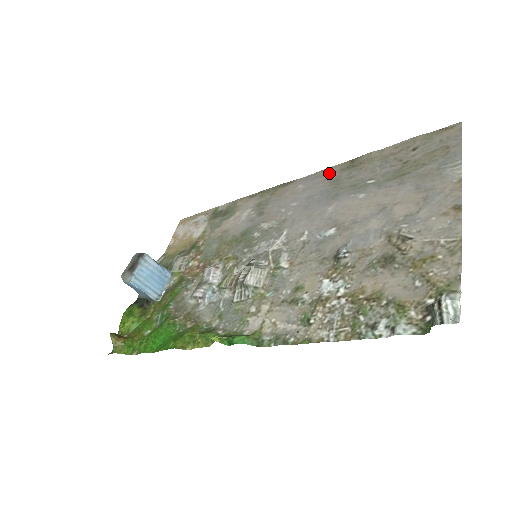
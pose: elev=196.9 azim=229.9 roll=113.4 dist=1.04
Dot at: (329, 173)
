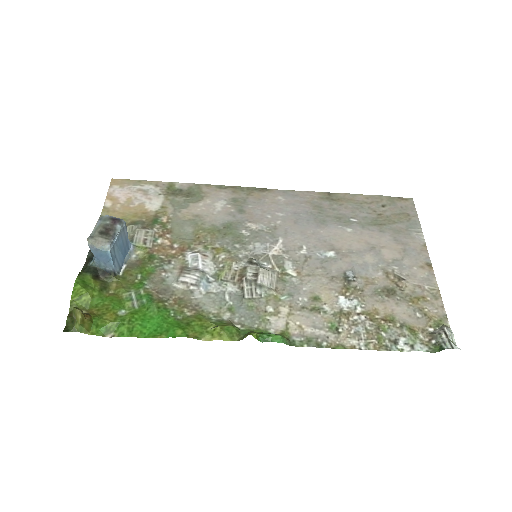
Dot at: (309, 197)
